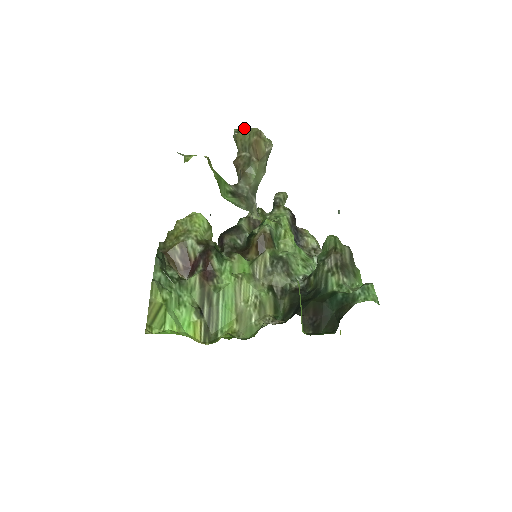
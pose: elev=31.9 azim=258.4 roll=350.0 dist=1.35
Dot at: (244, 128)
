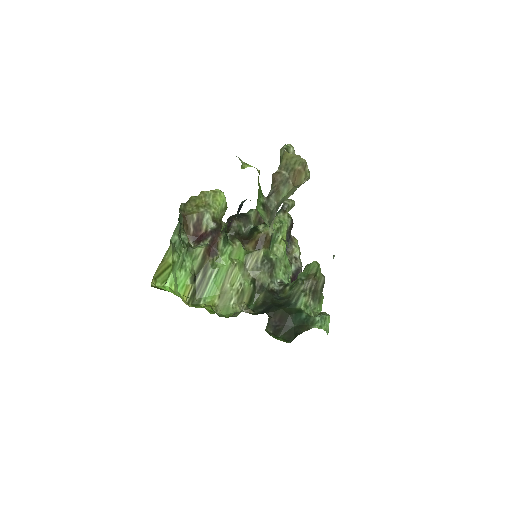
Dot at: (293, 147)
